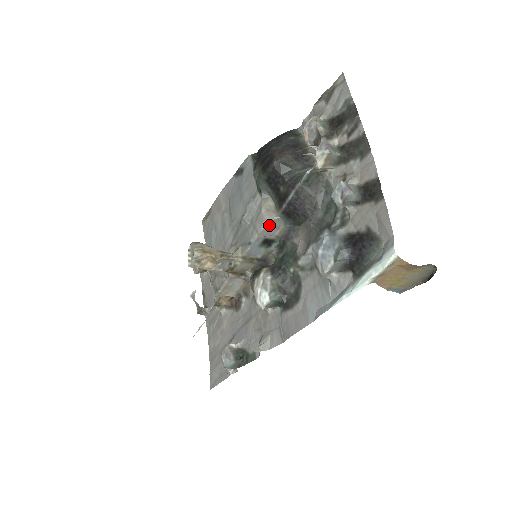
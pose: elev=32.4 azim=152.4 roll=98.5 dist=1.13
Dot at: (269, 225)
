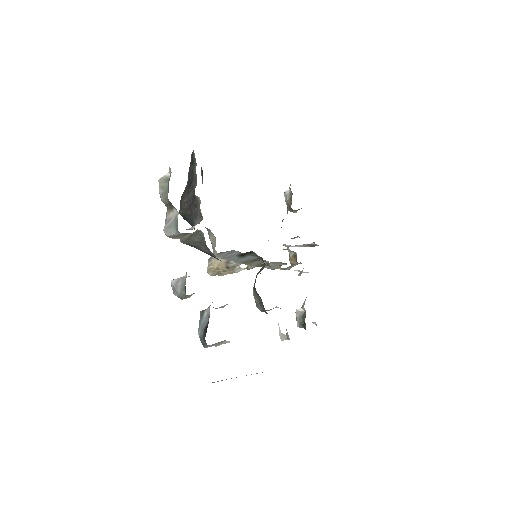
Dot at: (222, 256)
